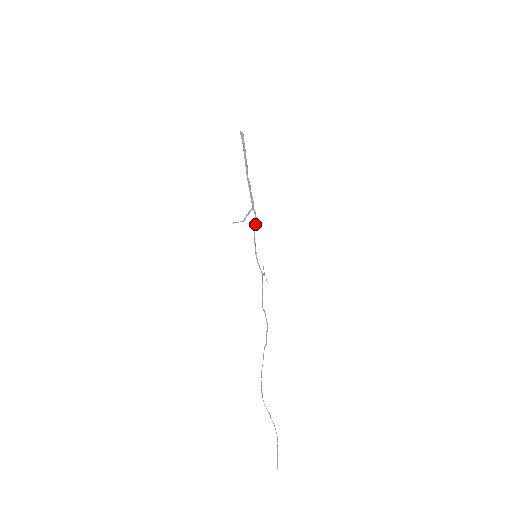
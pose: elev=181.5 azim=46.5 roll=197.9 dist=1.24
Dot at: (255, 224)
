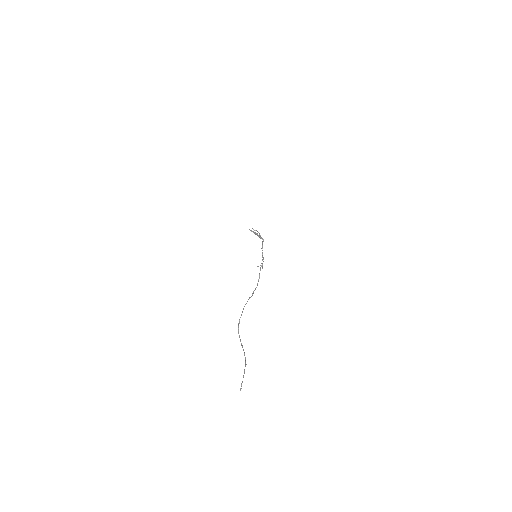
Dot at: (263, 241)
